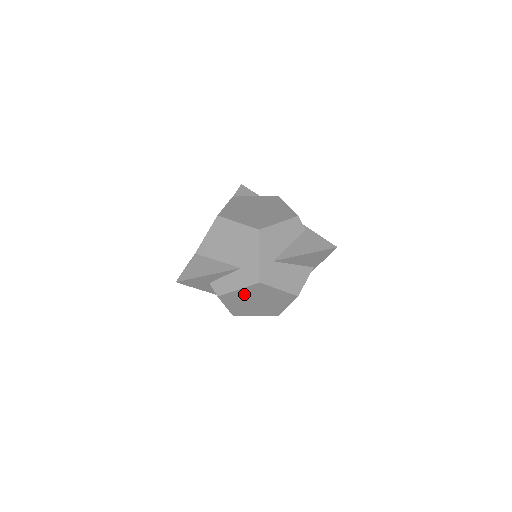
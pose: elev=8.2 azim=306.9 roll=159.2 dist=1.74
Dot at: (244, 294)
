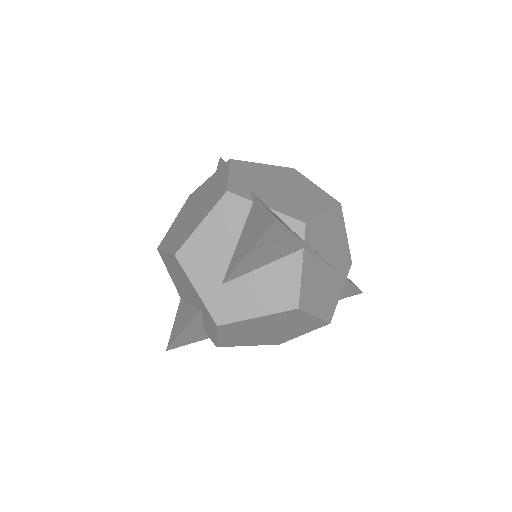
Dot at: (234, 335)
